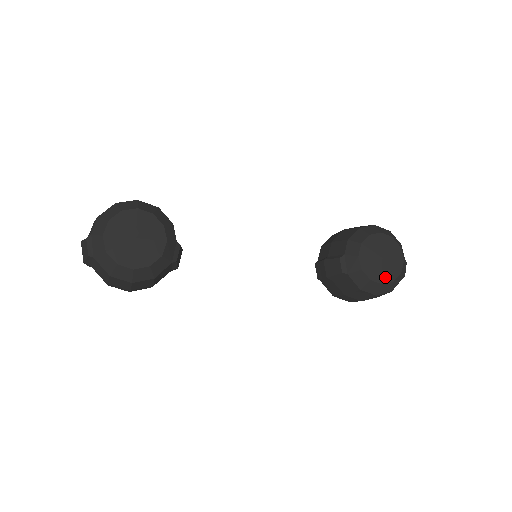
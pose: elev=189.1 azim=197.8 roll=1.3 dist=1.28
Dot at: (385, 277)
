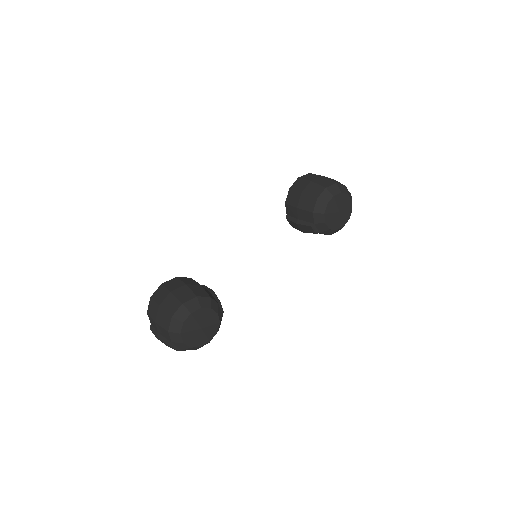
Dot at: (344, 221)
